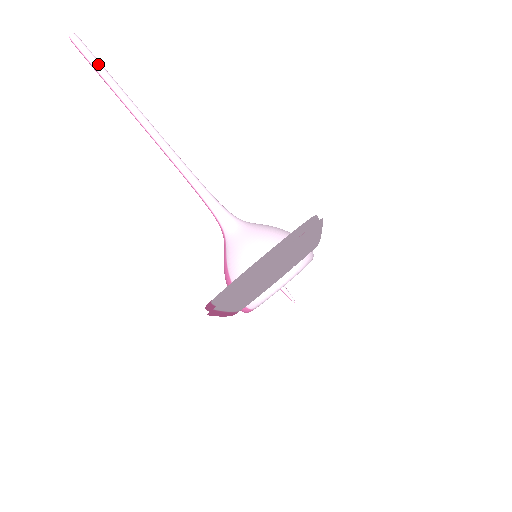
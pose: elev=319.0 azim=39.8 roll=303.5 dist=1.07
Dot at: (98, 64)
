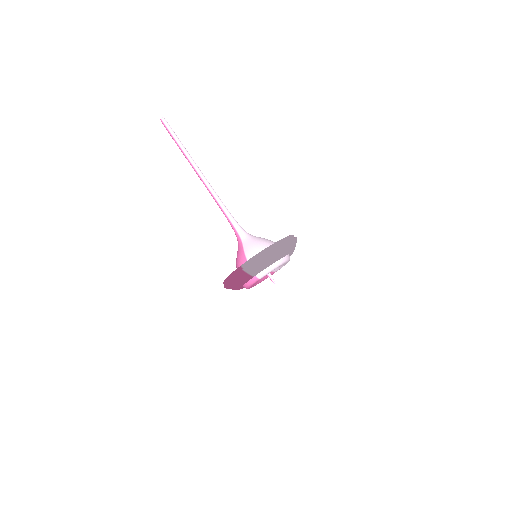
Dot at: occluded
